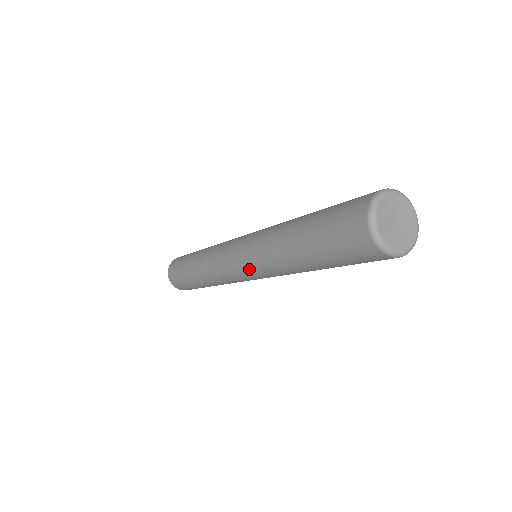
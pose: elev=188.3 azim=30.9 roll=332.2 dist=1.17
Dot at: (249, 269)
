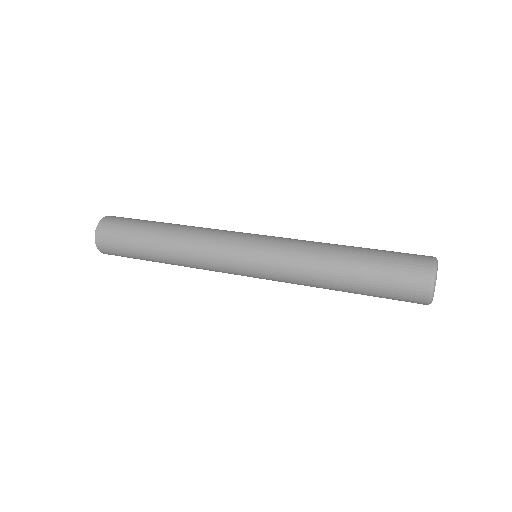
Dot at: occluded
